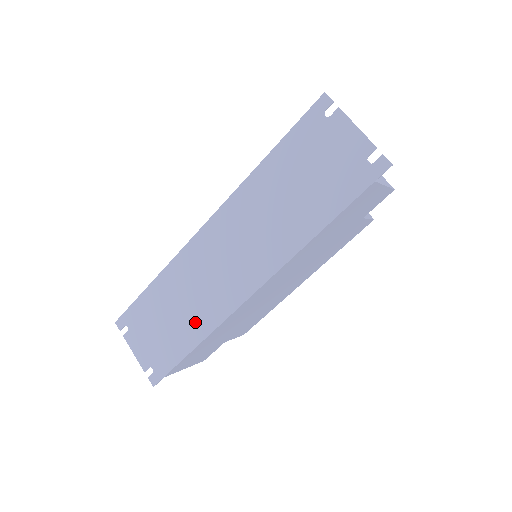
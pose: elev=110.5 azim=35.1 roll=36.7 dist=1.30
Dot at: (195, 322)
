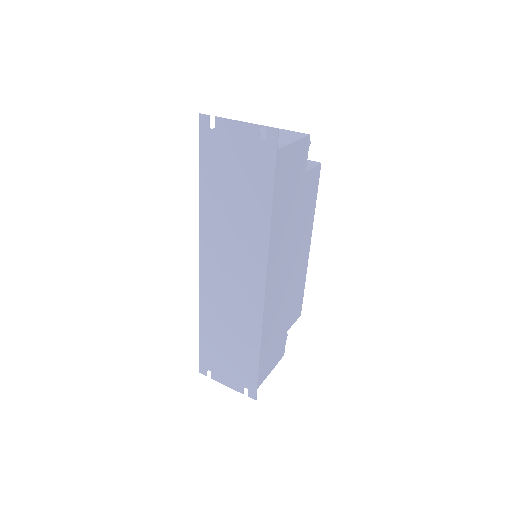
Dot at: (246, 336)
